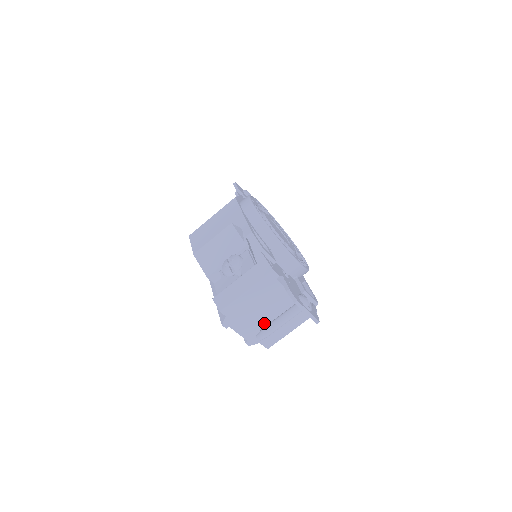
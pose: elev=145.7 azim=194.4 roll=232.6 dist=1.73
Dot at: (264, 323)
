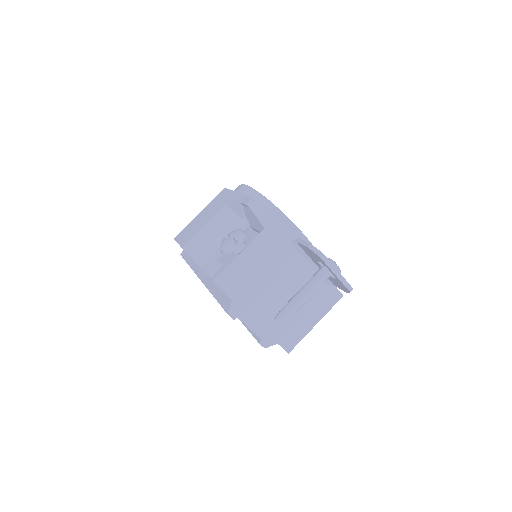
Dot at: occluded
